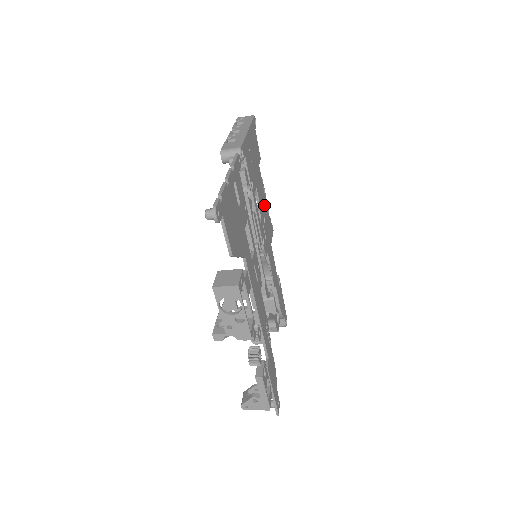
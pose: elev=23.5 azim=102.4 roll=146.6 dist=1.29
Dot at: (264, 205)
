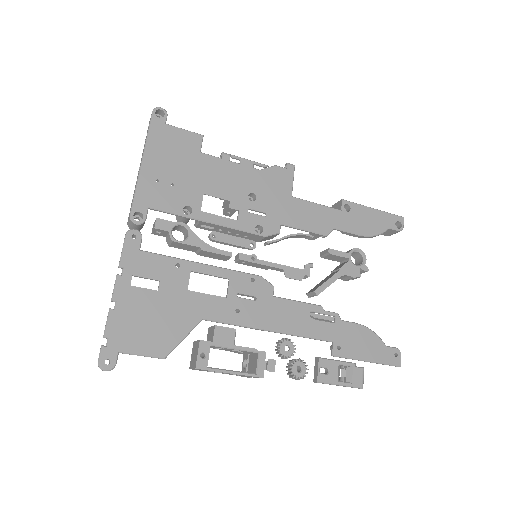
Dot at: (243, 179)
